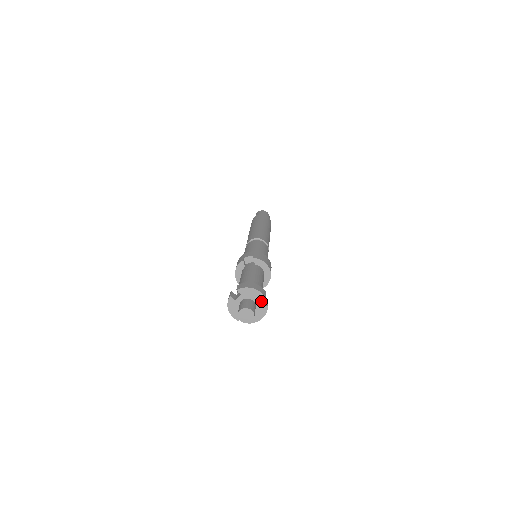
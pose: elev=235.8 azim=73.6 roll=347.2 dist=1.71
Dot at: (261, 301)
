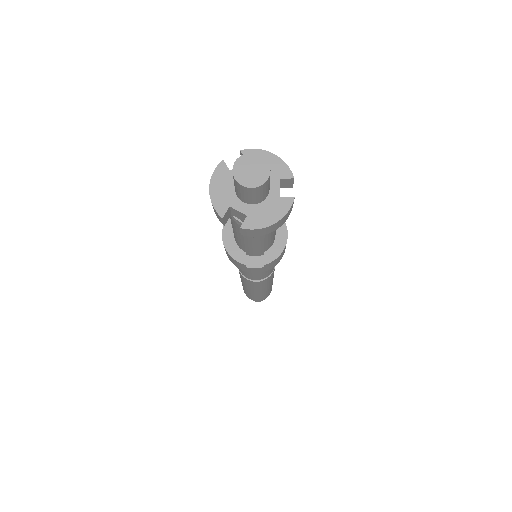
Dot at: occluded
